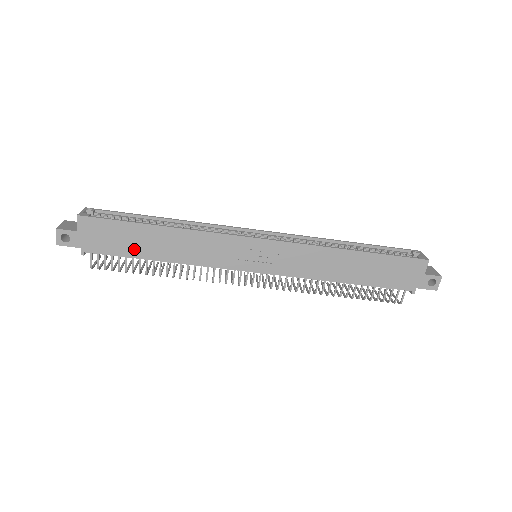
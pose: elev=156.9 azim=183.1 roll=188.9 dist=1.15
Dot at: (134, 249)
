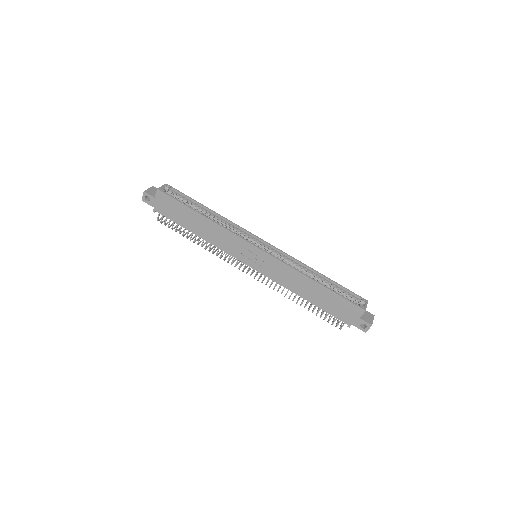
Dot at: (183, 221)
